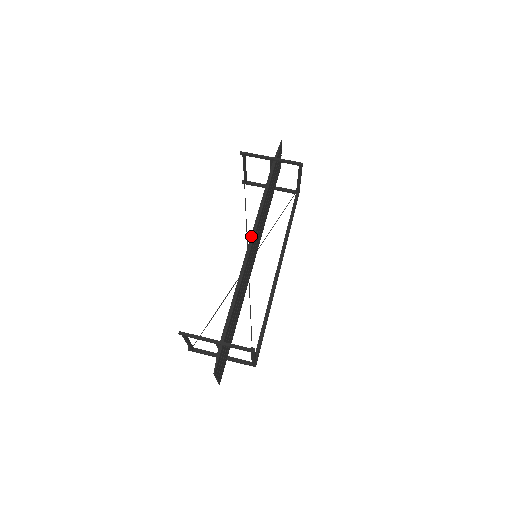
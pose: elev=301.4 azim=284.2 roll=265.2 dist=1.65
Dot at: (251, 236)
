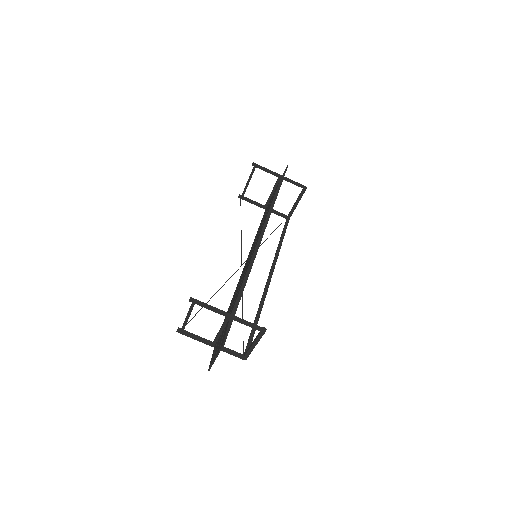
Dot at: (261, 232)
